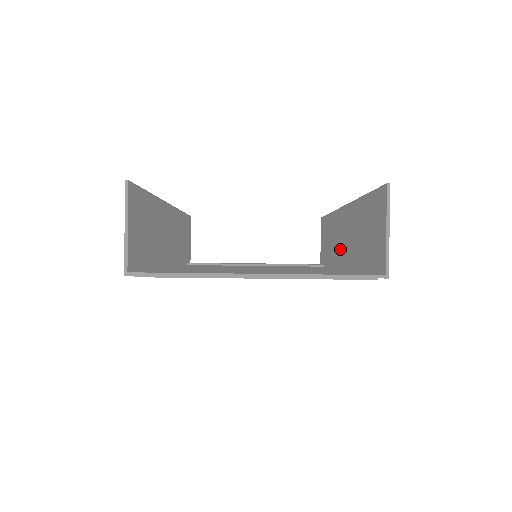
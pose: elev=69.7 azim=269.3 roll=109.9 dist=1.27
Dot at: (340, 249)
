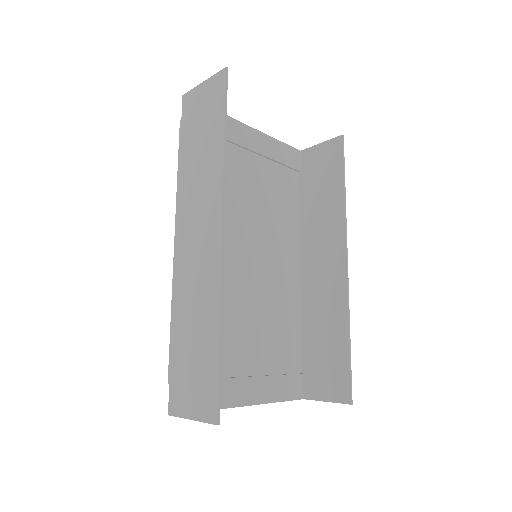
Dot at: (314, 257)
